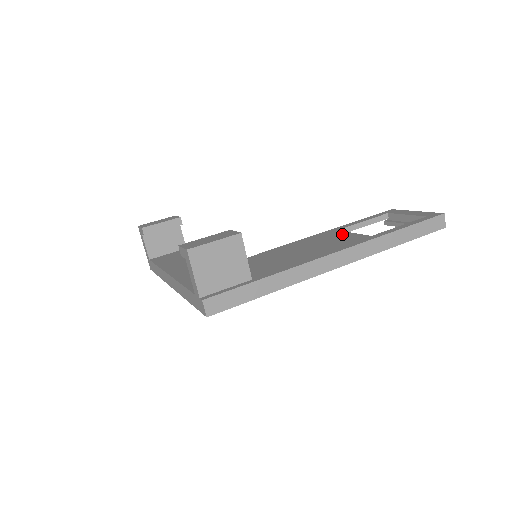
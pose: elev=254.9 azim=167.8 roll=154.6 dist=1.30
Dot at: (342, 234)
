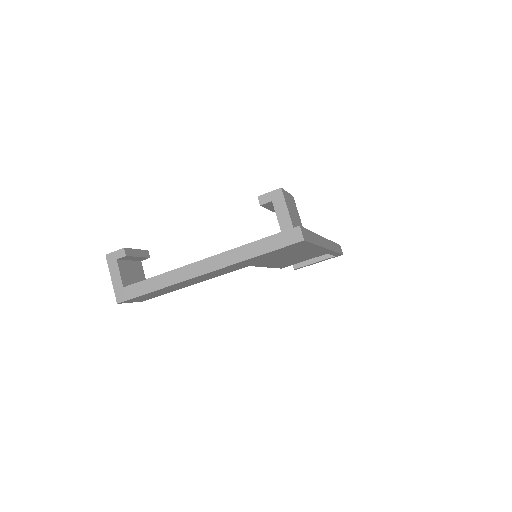
Dot at: occluded
